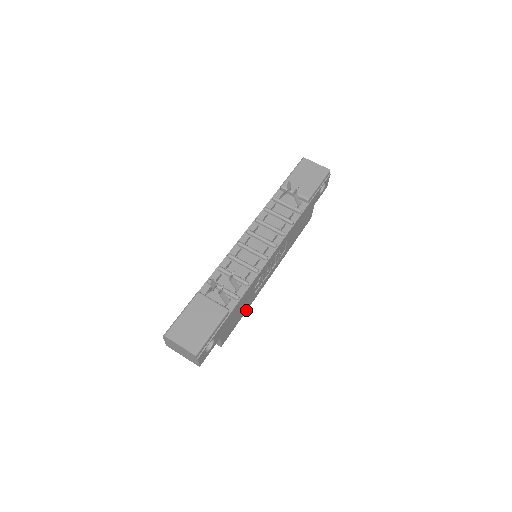
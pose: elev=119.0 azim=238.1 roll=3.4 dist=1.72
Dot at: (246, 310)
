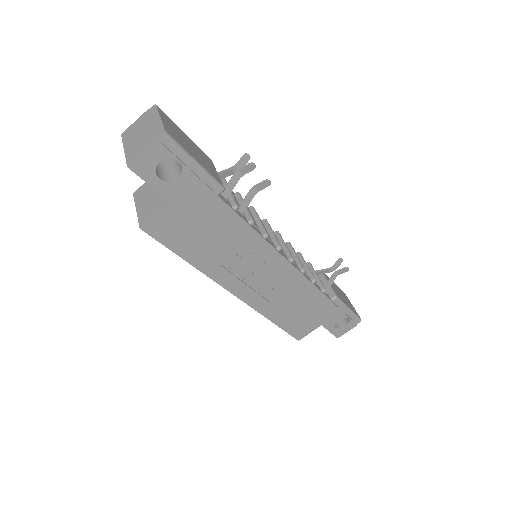
Dot at: (193, 263)
